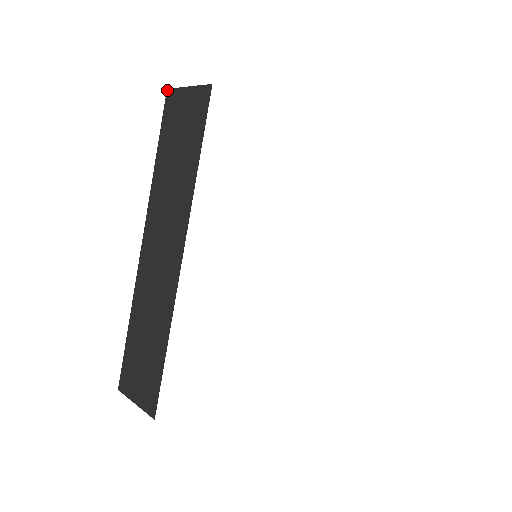
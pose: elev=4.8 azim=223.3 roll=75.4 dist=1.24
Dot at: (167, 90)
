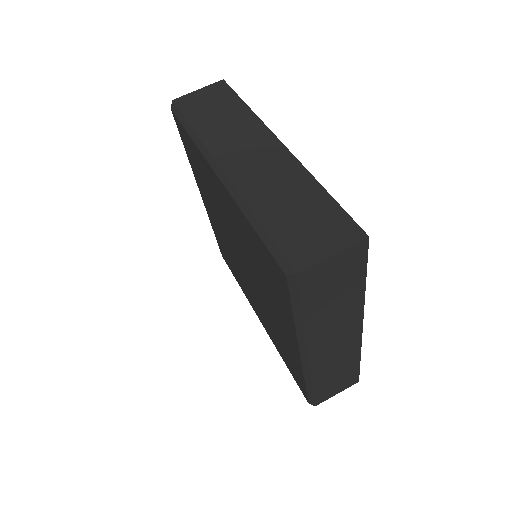
Dot at: (173, 100)
